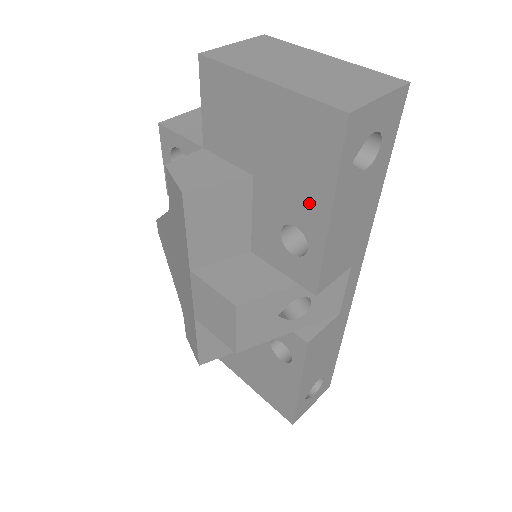
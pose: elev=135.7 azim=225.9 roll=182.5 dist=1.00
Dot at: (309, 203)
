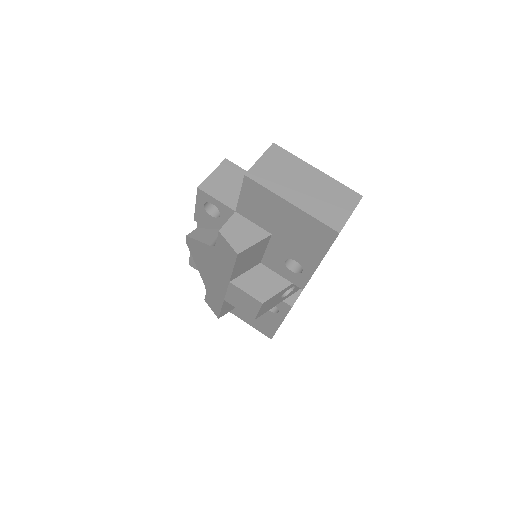
Dot at: (308, 255)
